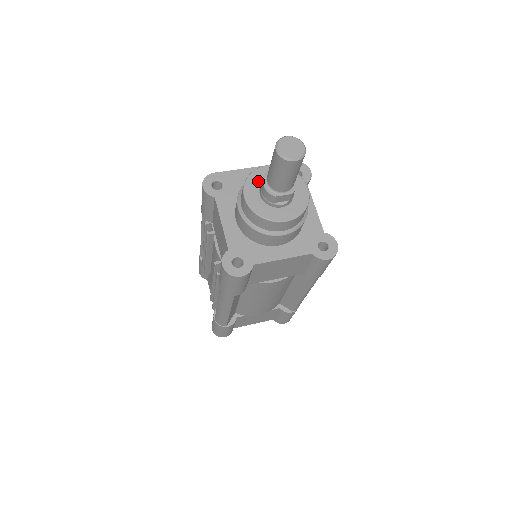
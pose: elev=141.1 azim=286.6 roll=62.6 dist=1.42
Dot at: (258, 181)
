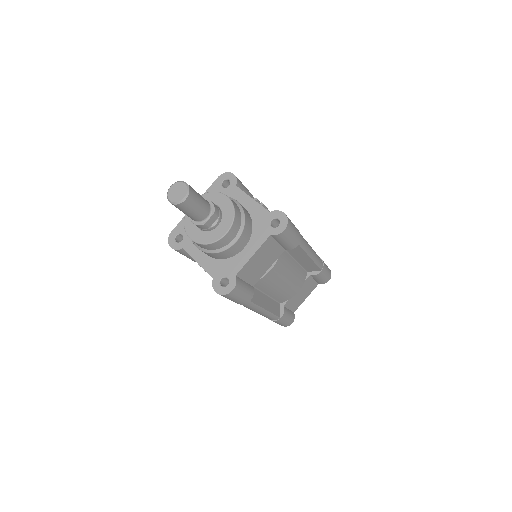
Dot at: occluded
